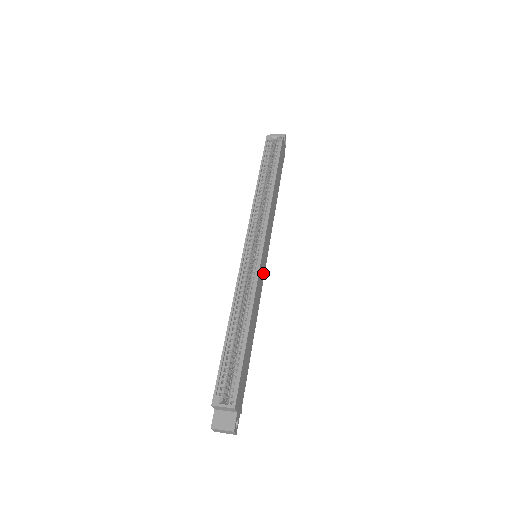
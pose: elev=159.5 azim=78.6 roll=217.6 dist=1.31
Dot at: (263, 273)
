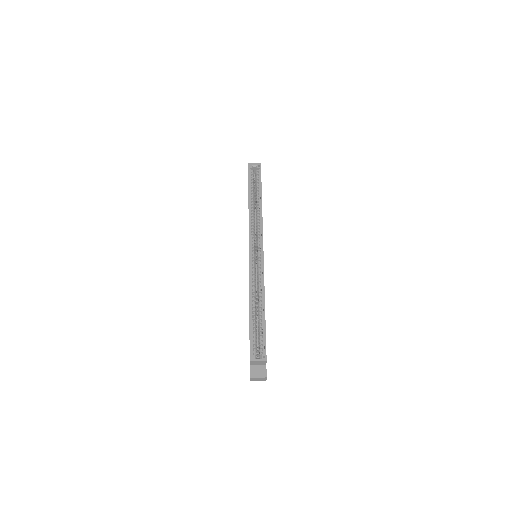
Dot at: occluded
